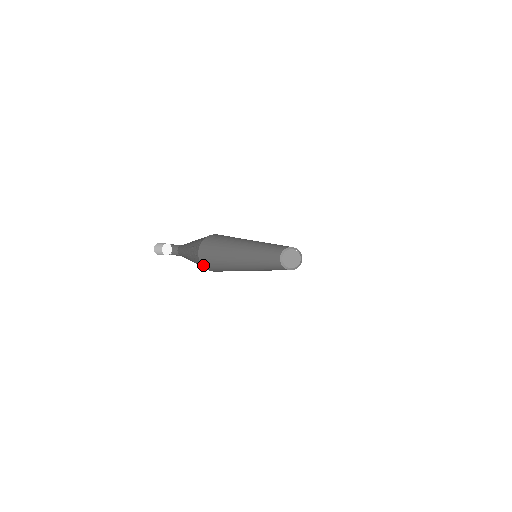
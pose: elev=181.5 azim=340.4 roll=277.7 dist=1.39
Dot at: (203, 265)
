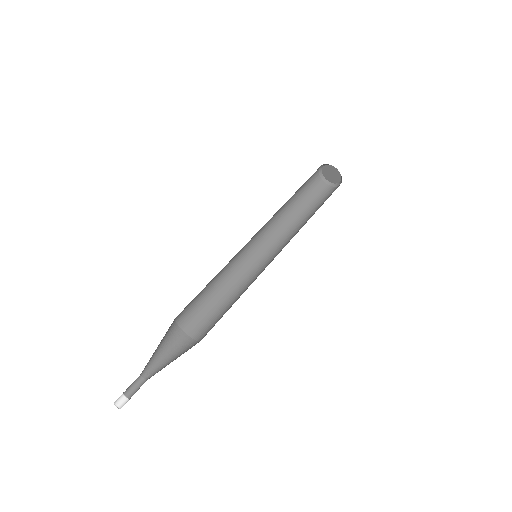
Dot at: (191, 335)
